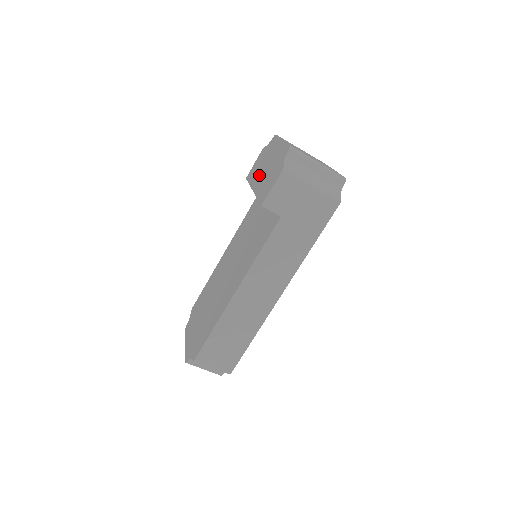
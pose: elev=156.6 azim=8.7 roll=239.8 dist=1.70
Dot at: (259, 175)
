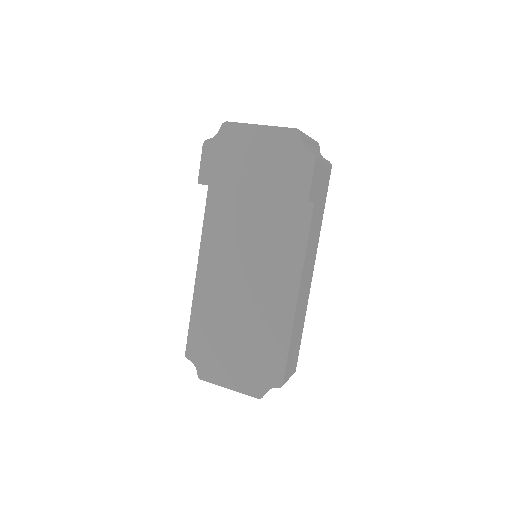
Dot at: (245, 173)
